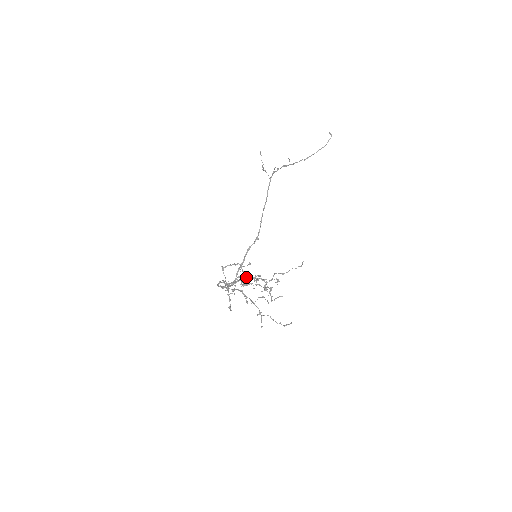
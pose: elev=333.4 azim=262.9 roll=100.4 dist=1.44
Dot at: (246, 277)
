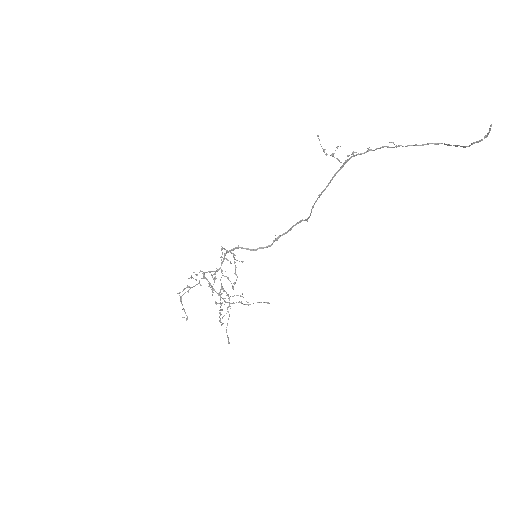
Dot at: (235, 270)
